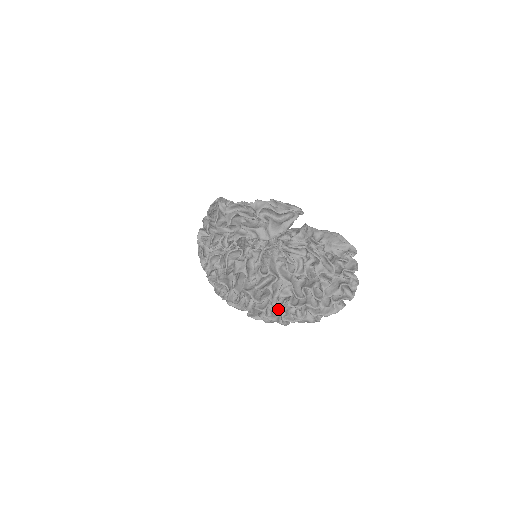
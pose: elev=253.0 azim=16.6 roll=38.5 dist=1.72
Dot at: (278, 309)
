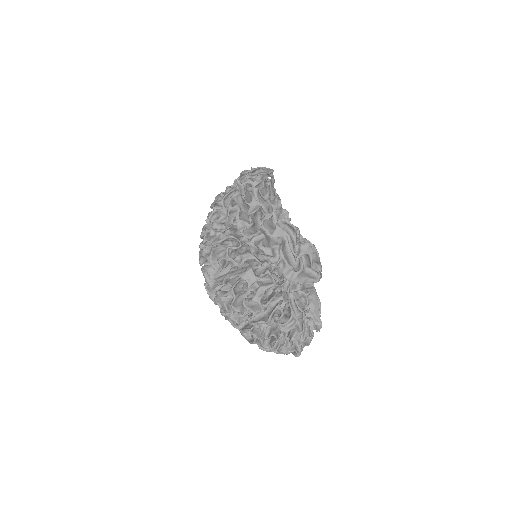
Dot at: (237, 318)
